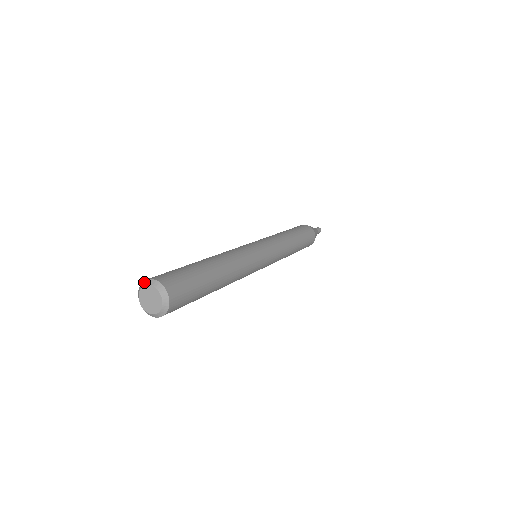
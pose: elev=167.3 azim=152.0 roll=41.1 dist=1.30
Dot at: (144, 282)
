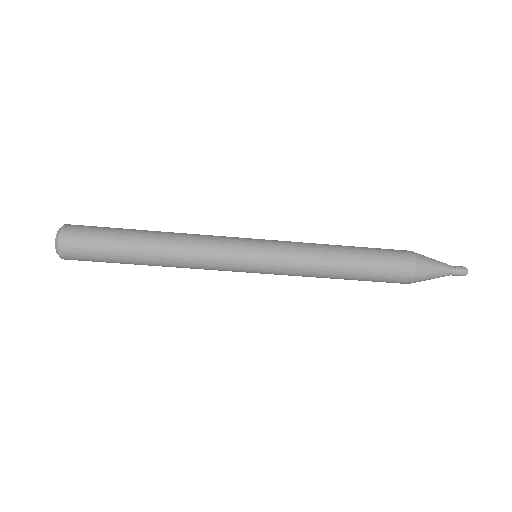
Dot at: occluded
